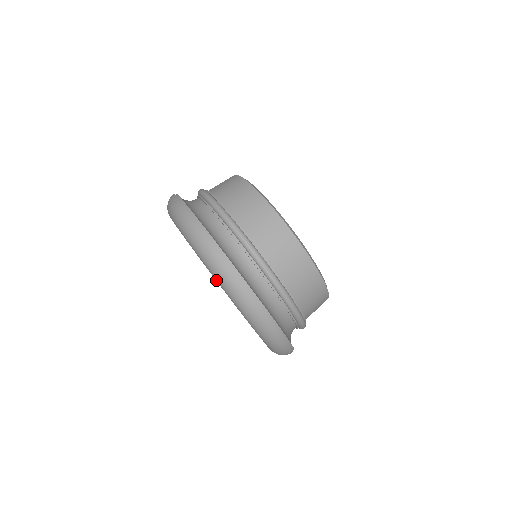
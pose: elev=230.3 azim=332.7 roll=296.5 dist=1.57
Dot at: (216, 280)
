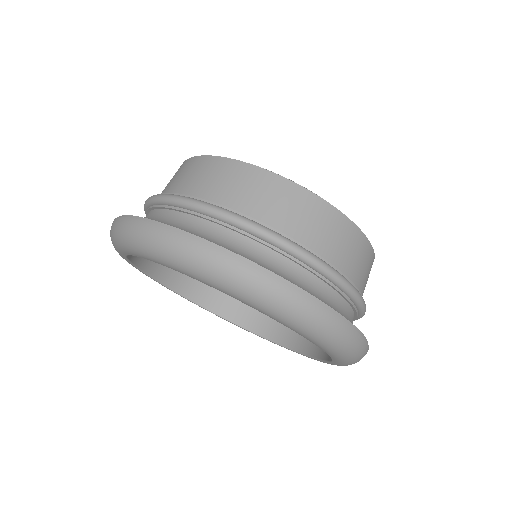
Dot at: (145, 257)
